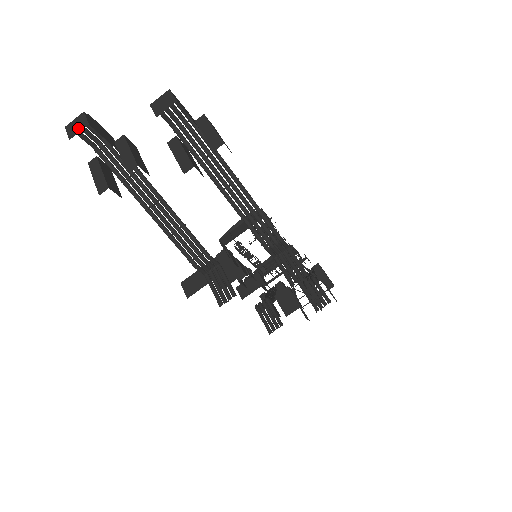
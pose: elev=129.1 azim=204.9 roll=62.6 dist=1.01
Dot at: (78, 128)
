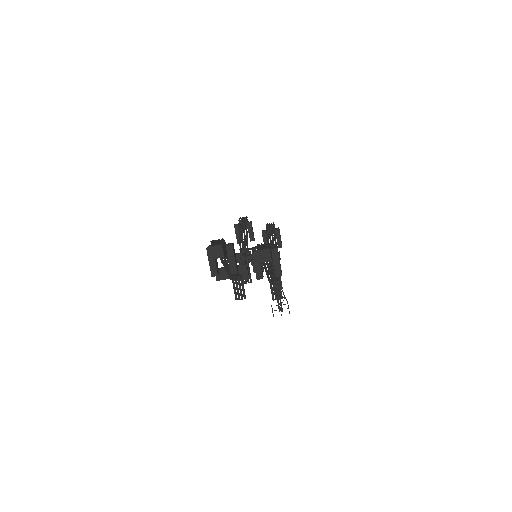
Dot at: (217, 255)
